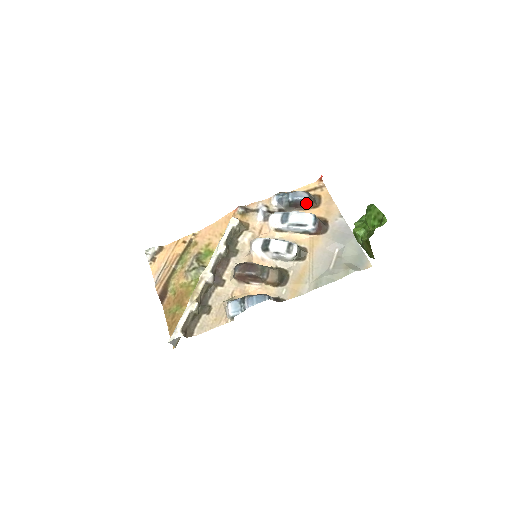
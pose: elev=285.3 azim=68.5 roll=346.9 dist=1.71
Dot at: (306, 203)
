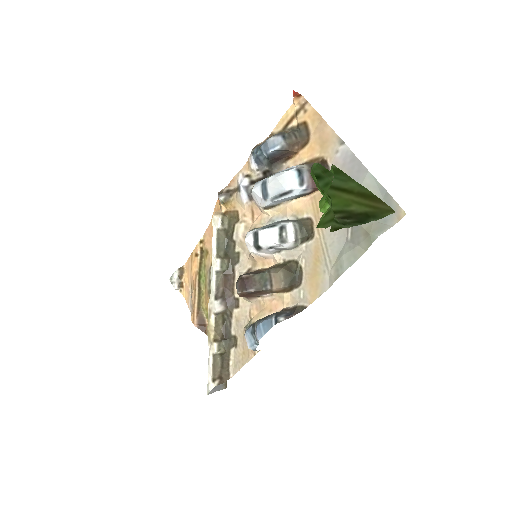
Dot at: (286, 150)
